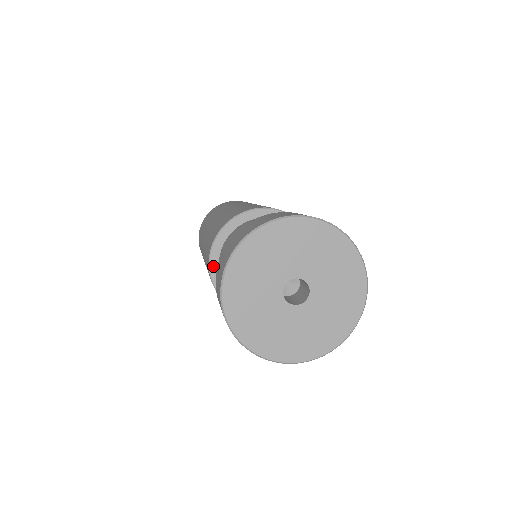
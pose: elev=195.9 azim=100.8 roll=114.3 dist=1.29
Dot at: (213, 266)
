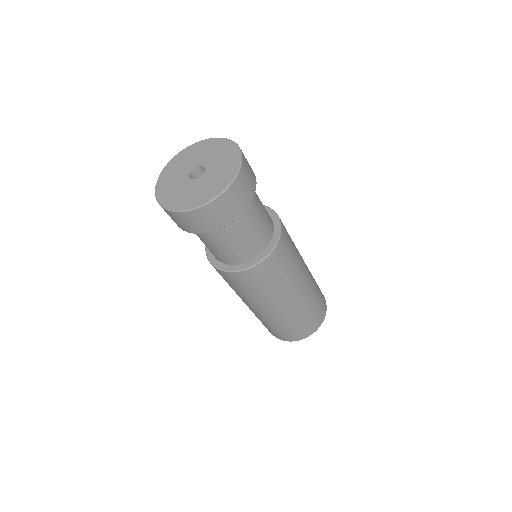
Dot at: (209, 254)
